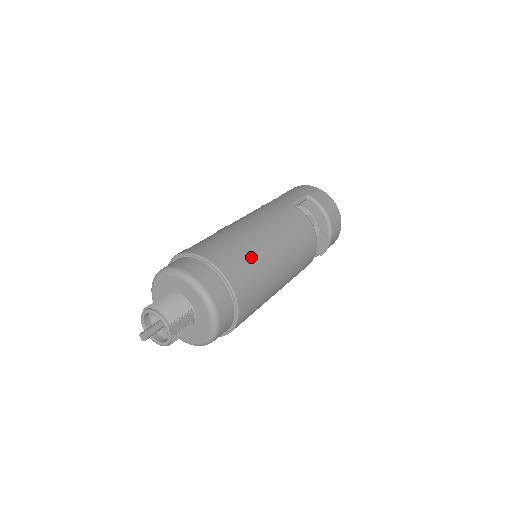
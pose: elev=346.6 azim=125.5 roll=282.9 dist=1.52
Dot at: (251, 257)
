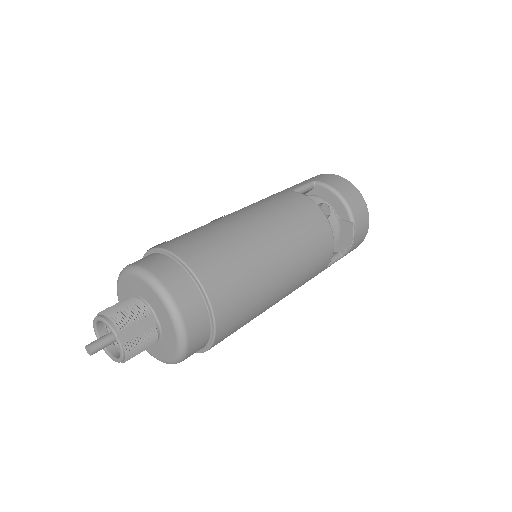
Dot at: (226, 242)
